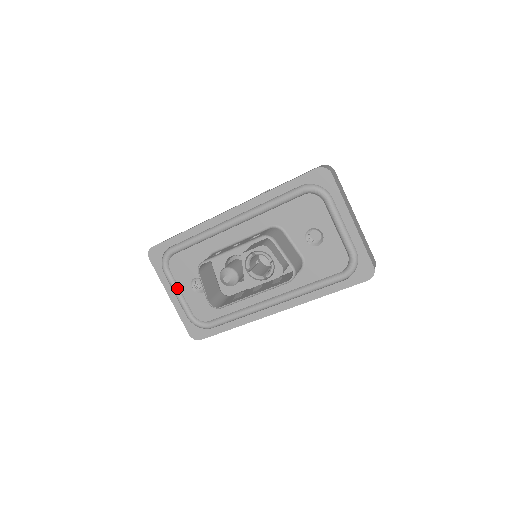
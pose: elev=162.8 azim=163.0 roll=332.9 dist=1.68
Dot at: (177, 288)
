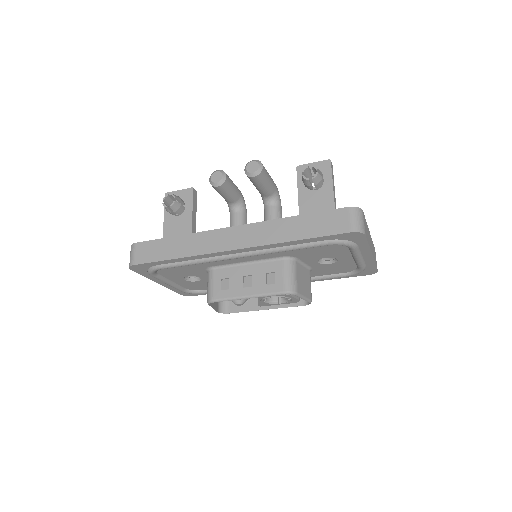
Dot at: (168, 281)
